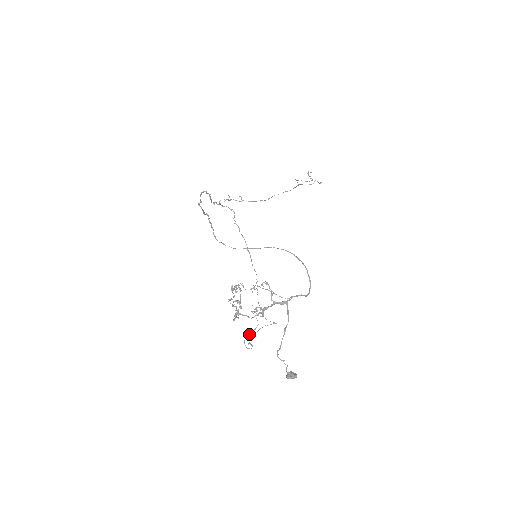
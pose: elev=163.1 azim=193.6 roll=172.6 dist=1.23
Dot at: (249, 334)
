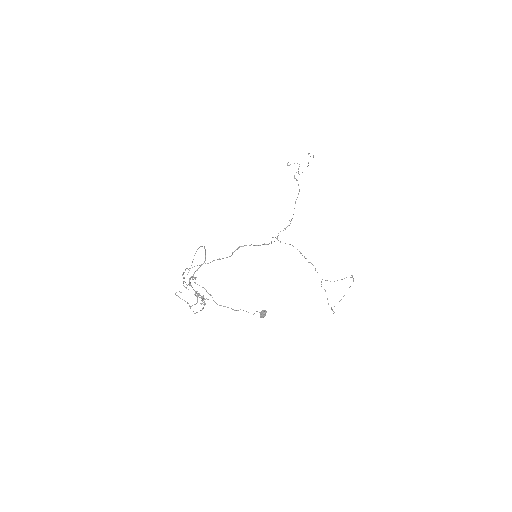
Dot at: occluded
